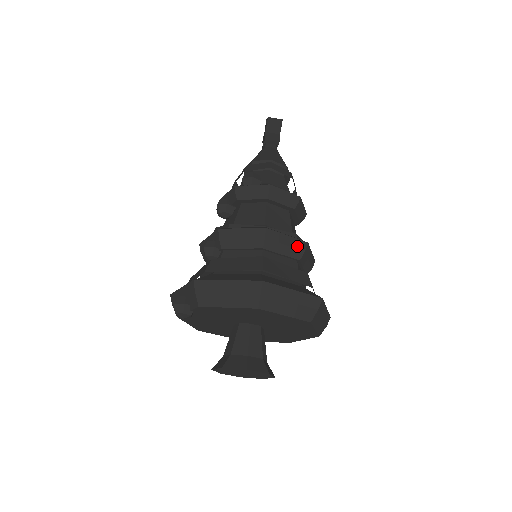
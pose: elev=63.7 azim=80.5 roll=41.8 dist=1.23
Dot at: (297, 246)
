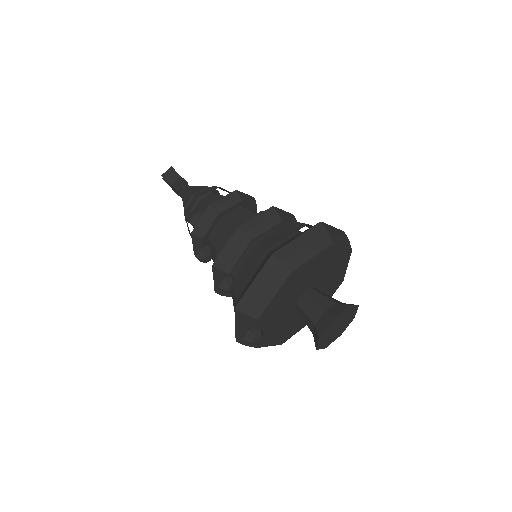
Dot at: (269, 216)
